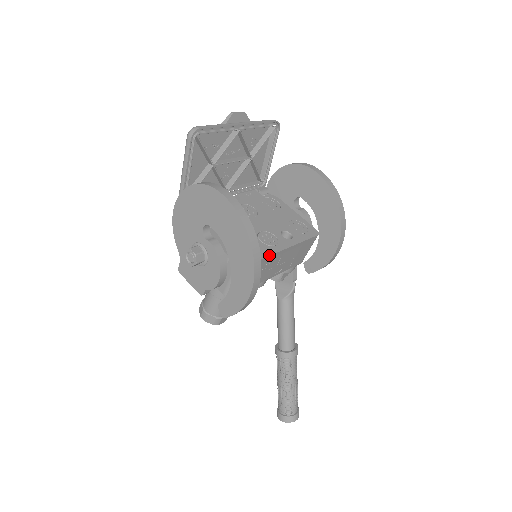
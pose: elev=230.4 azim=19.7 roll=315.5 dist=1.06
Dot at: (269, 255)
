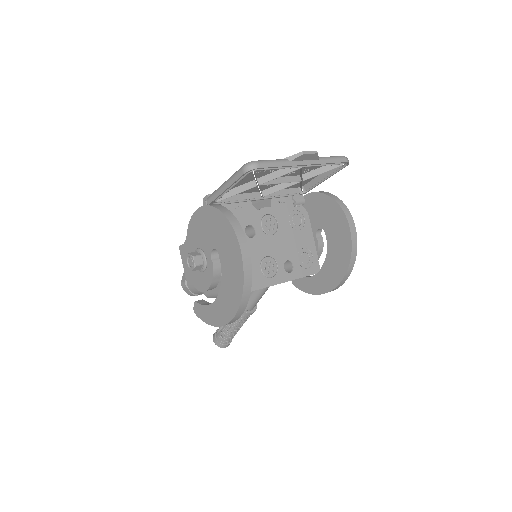
Dot at: occluded
